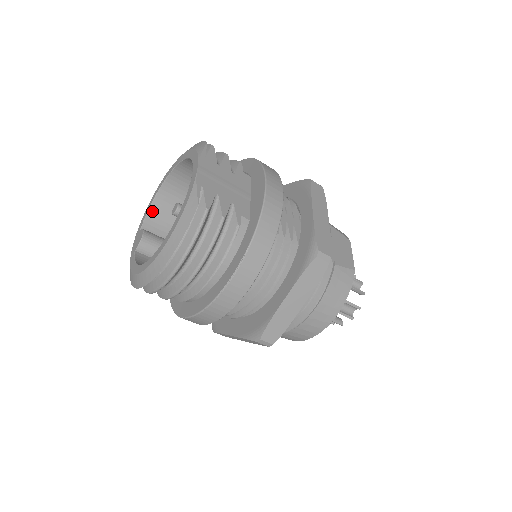
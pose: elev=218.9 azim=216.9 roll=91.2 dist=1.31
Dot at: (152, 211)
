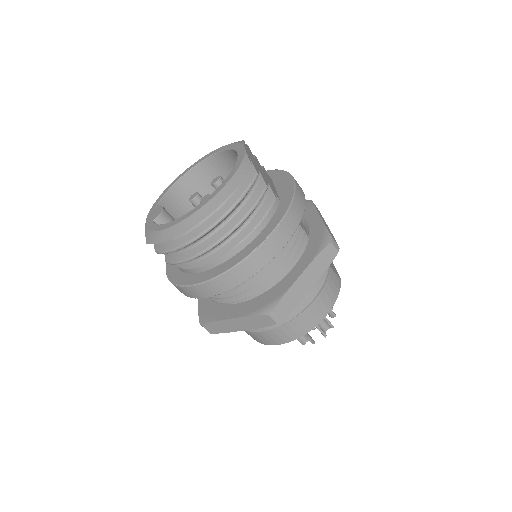
Dot at: (167, 197)
